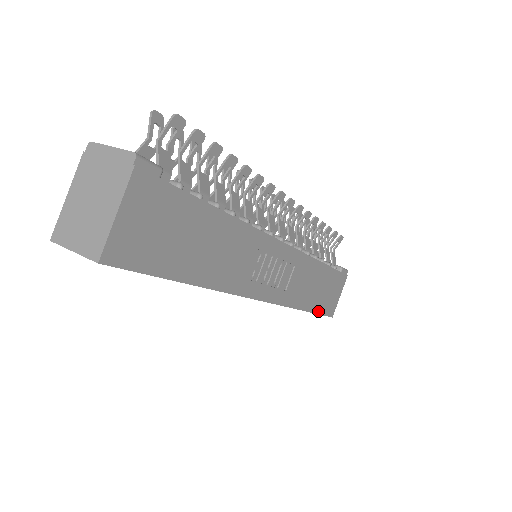
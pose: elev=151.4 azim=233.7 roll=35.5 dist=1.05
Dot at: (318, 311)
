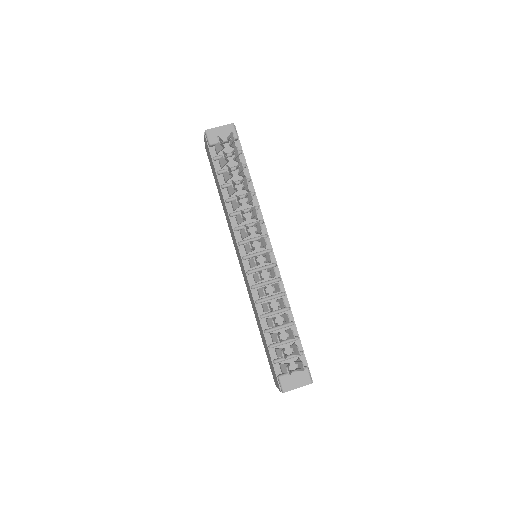
Dot at: occluded
